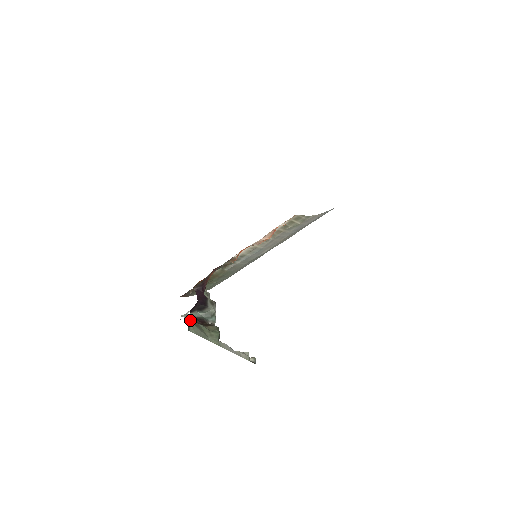
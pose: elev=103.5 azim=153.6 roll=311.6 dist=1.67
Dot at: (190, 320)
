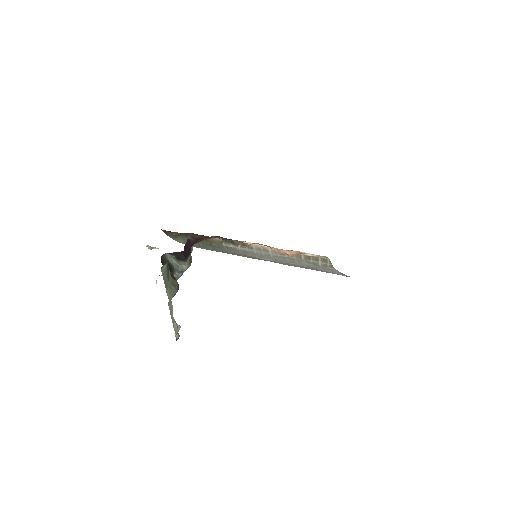
Dot at: (168, 260)
